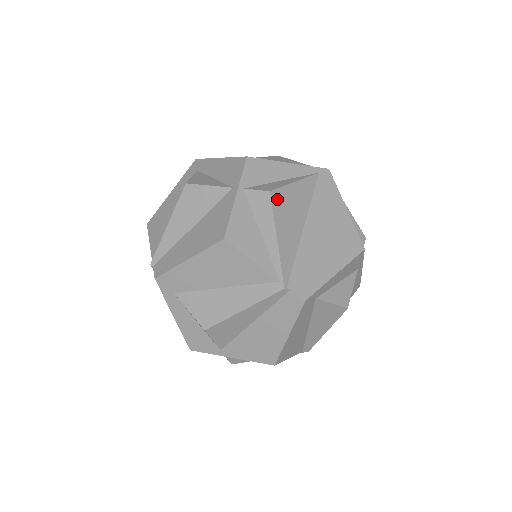
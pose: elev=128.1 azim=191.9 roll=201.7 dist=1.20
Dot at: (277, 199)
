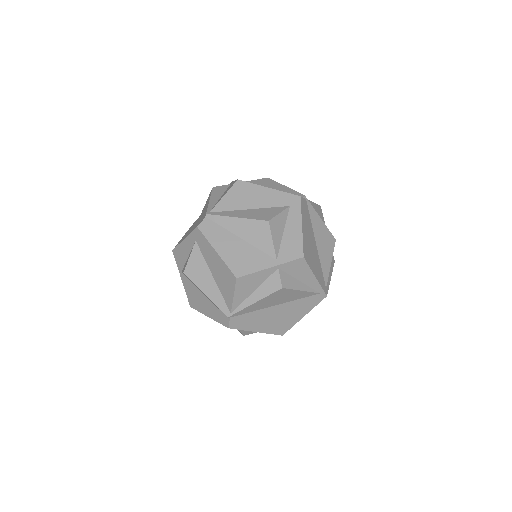
Dot at: (281, 292)
